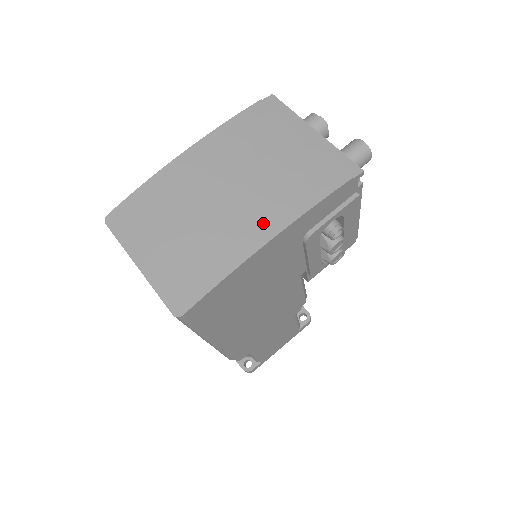
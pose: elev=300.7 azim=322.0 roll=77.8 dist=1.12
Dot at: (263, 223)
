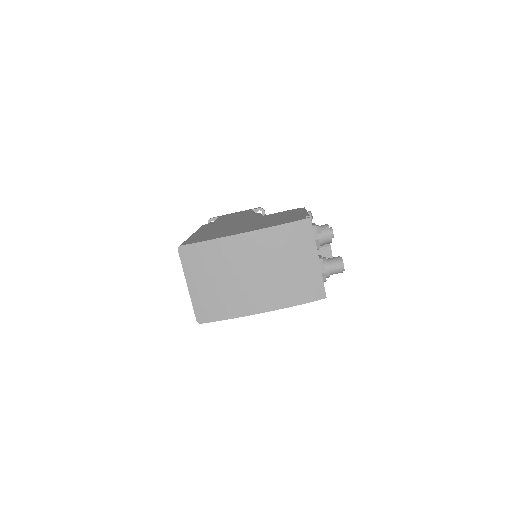
Dot at: (261, 303)
